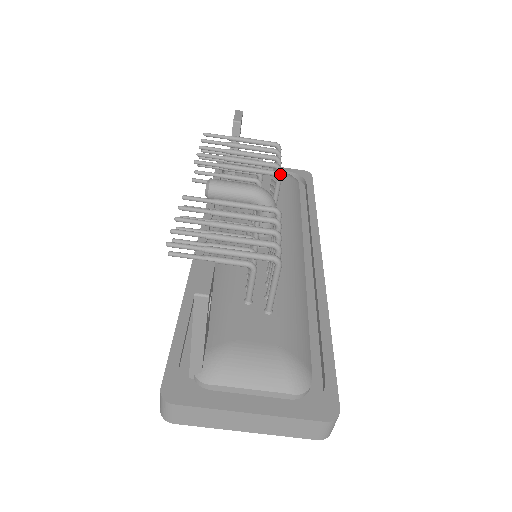
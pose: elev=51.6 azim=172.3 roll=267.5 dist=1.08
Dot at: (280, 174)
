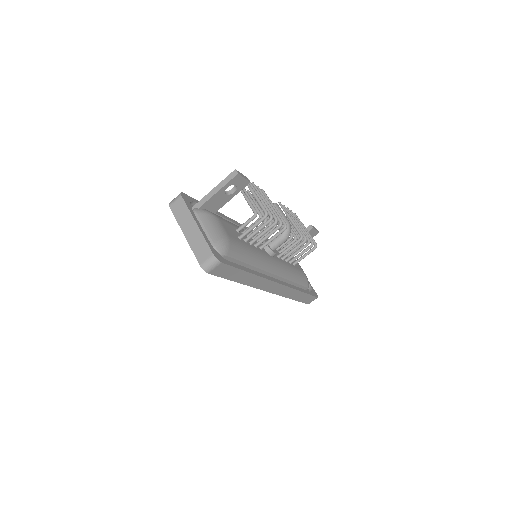
Dot at: (303, 243)
